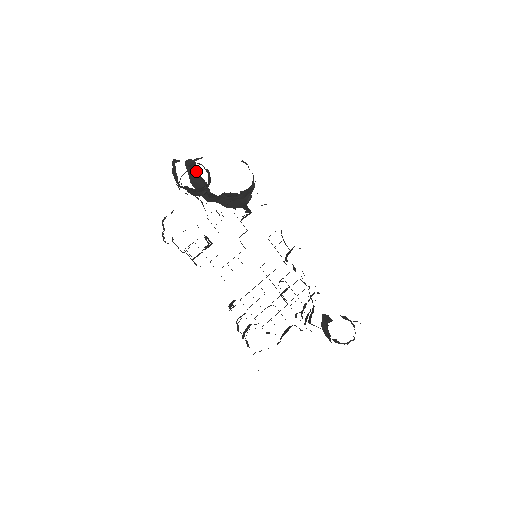
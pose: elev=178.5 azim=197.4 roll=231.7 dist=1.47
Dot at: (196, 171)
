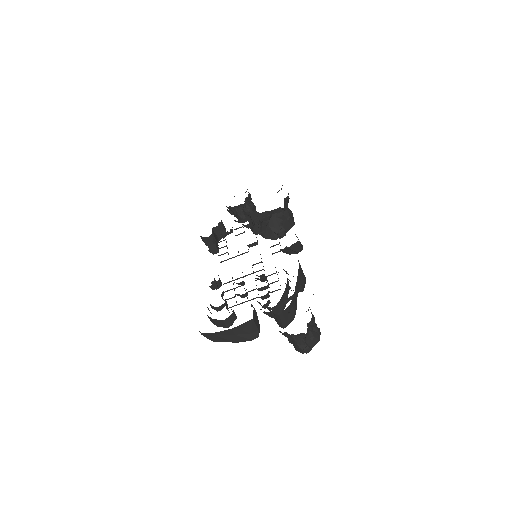
Dot at: occluded
